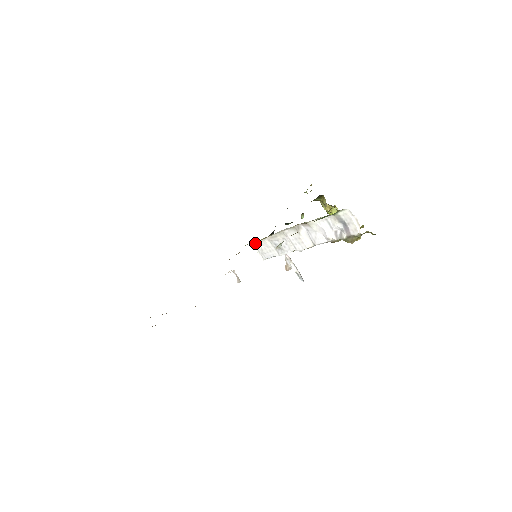
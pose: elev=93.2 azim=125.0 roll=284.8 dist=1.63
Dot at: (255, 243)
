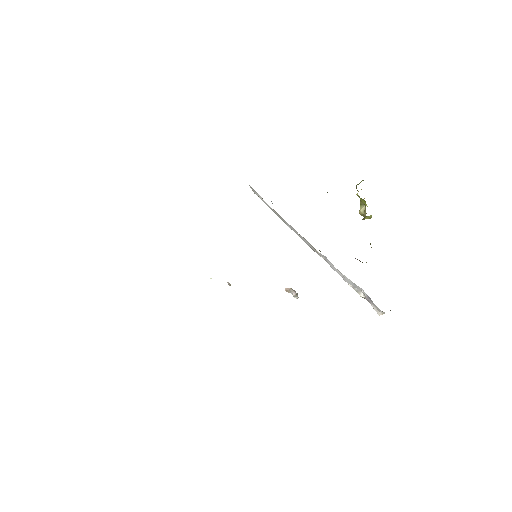
Dot at: occluded
